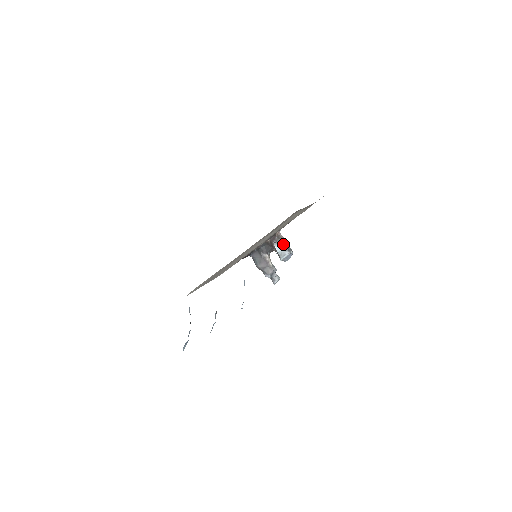
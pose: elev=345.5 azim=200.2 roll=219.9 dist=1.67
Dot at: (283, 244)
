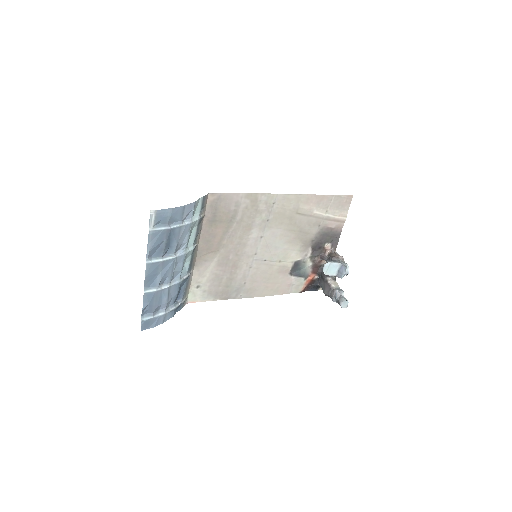
Dot at: (330, 258)
